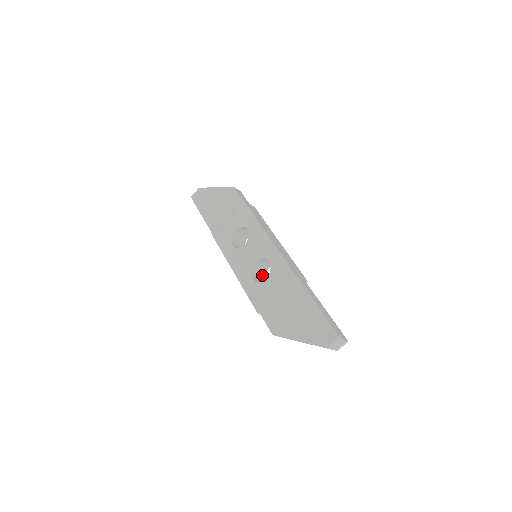
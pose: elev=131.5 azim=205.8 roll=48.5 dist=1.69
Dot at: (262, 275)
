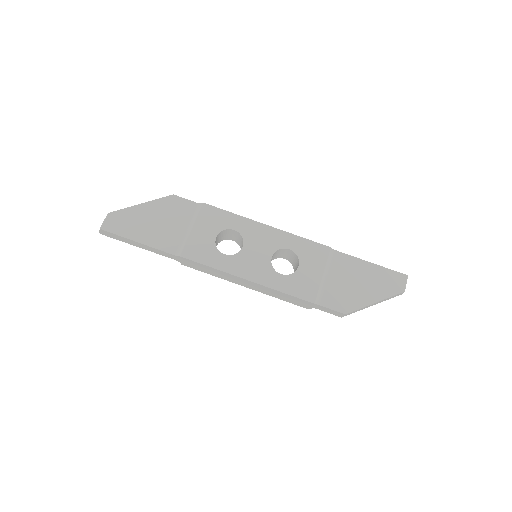
Dot at: occluded
